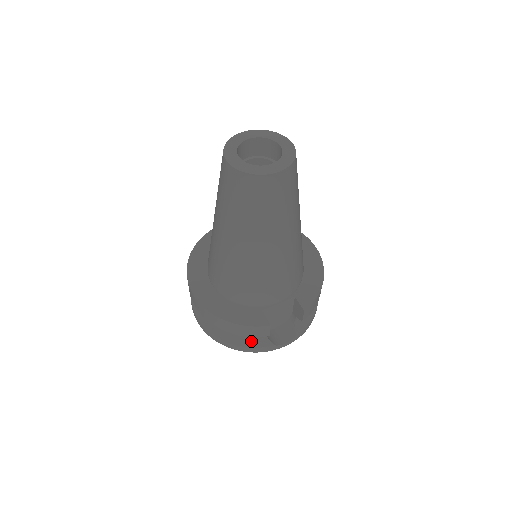
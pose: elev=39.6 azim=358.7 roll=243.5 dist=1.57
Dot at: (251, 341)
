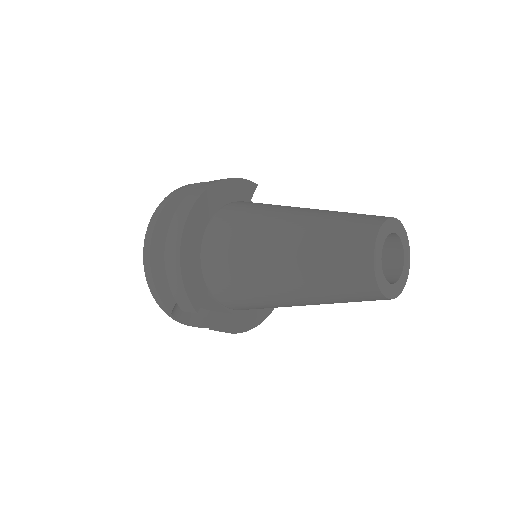
Dot at: (164, 290)
